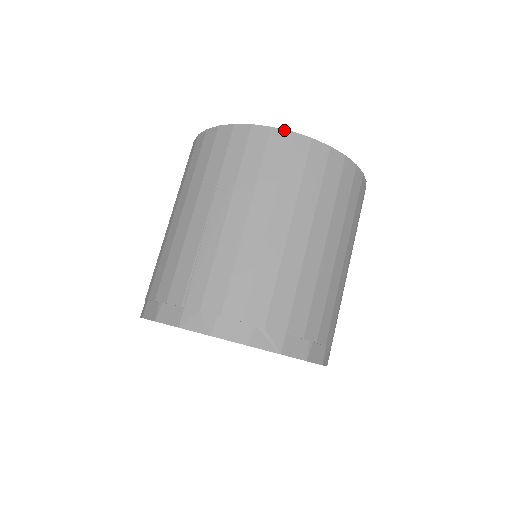
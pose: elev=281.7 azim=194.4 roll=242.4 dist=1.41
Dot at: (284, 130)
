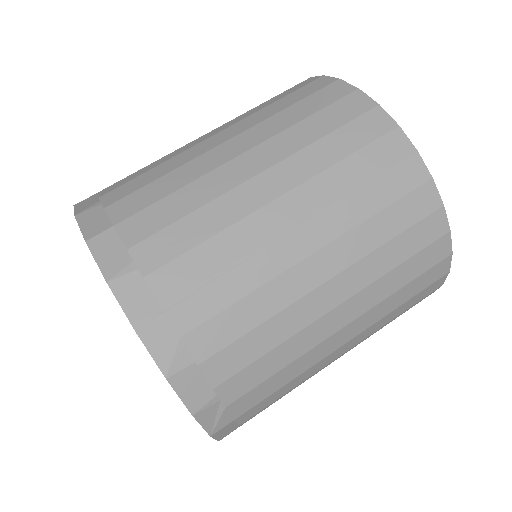
Dot at: (448, 222)
